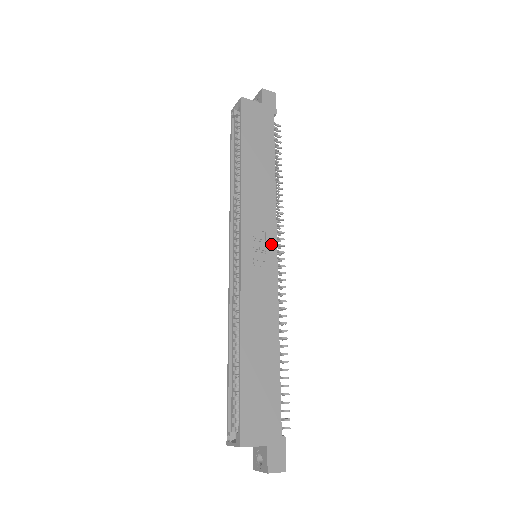
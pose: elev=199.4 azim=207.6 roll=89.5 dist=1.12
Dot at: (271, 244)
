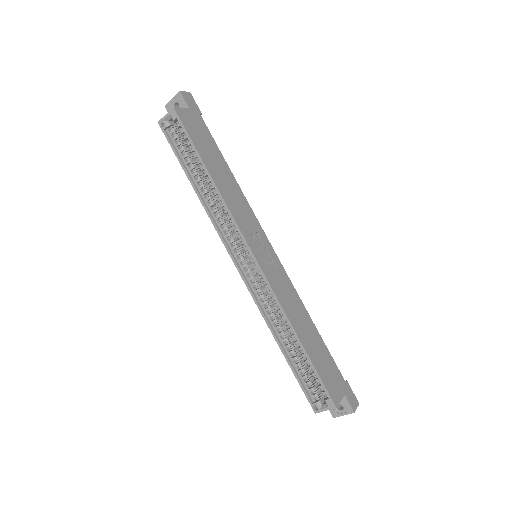
Dot at: (265, 241)
